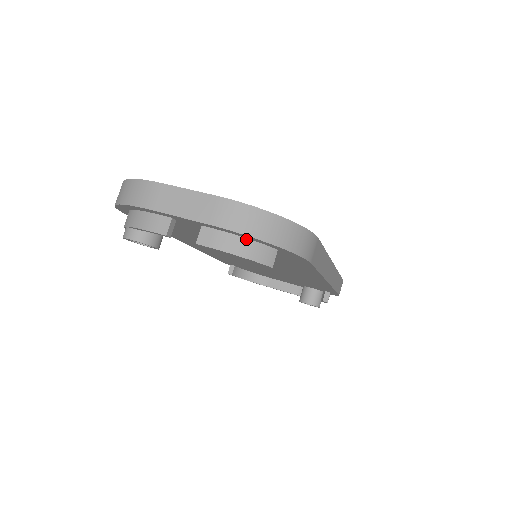
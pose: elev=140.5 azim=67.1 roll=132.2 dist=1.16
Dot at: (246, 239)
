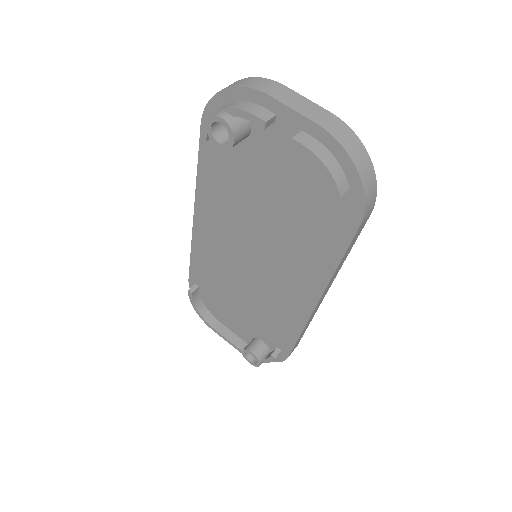
Dot at: (335, 159)
